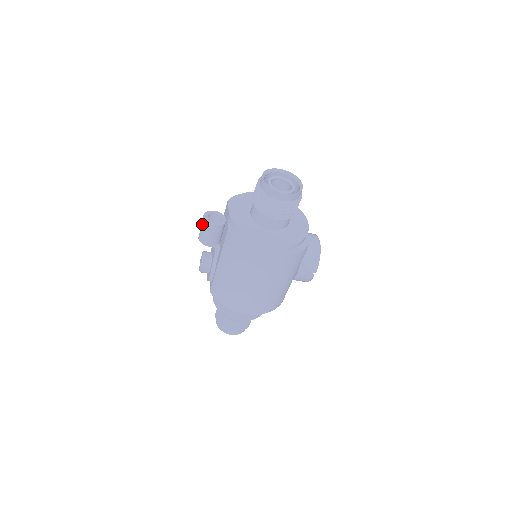
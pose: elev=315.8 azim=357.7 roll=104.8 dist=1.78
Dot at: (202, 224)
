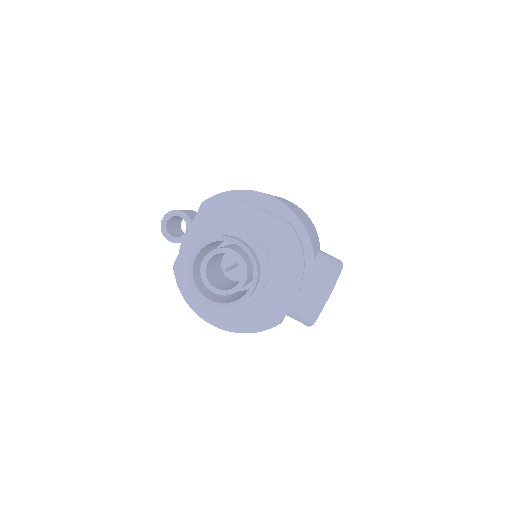
Dot at: occluded
